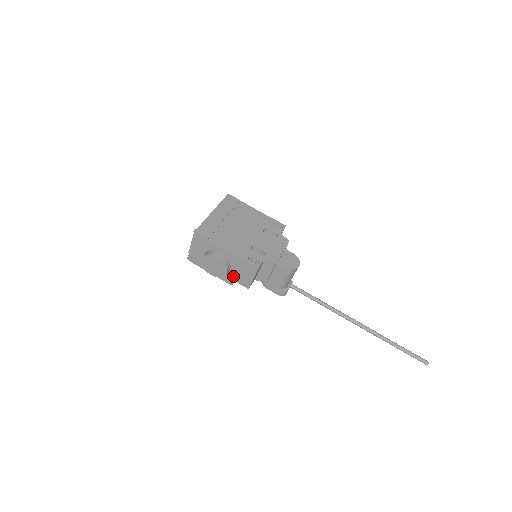
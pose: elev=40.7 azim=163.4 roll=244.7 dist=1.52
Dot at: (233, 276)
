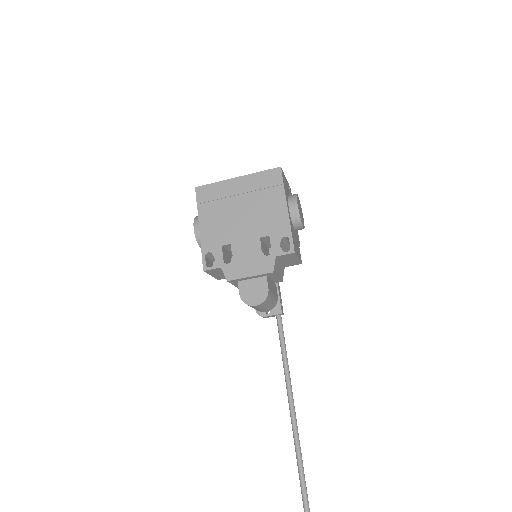
Dot at: occluded
